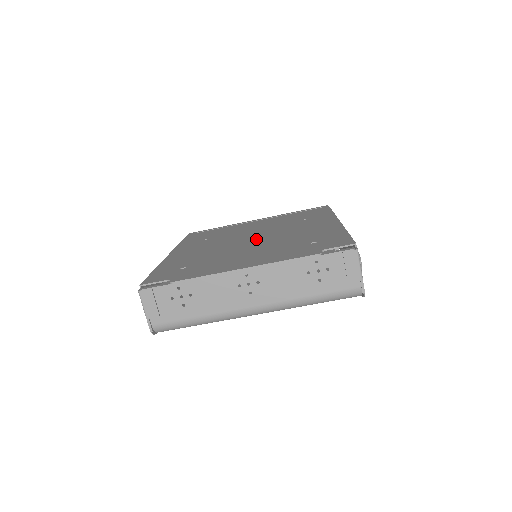
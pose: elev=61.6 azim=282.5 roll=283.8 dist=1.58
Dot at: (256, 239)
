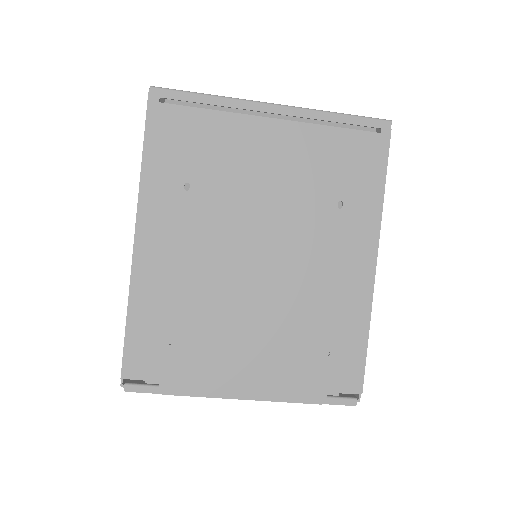
Dot at: (264, 269)
